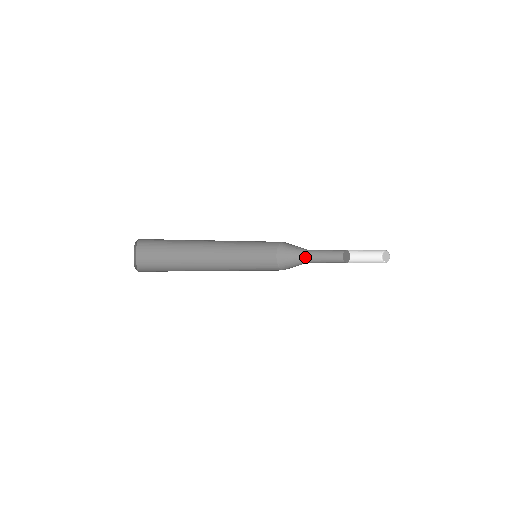
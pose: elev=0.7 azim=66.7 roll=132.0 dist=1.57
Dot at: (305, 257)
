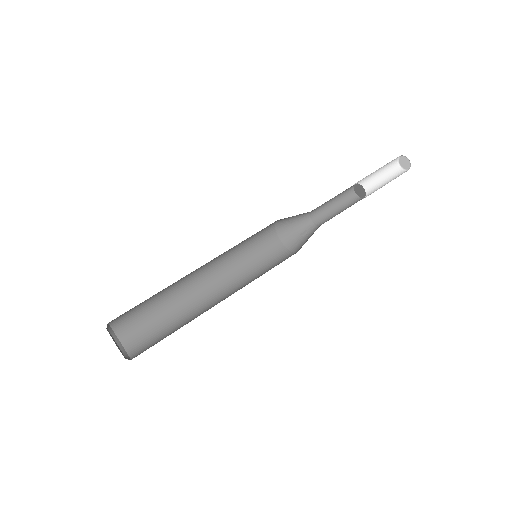
Dot at: (311, 212)
